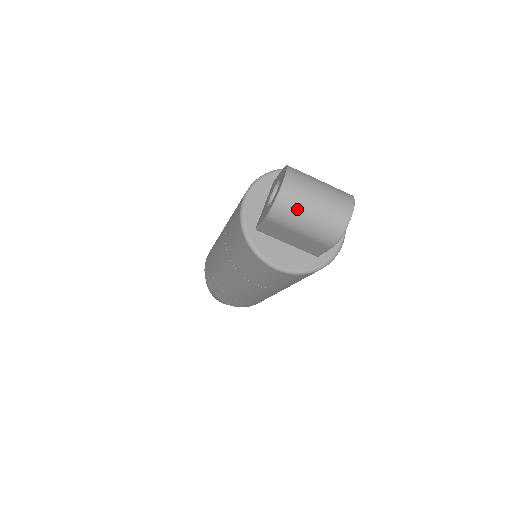
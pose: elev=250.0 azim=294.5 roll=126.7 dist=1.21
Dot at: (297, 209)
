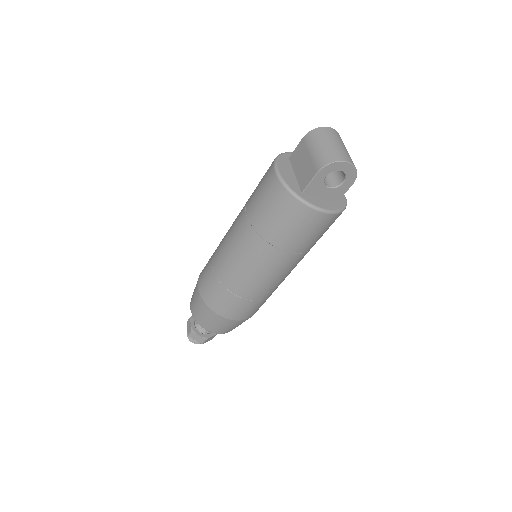
Dot at: (324, 137)
